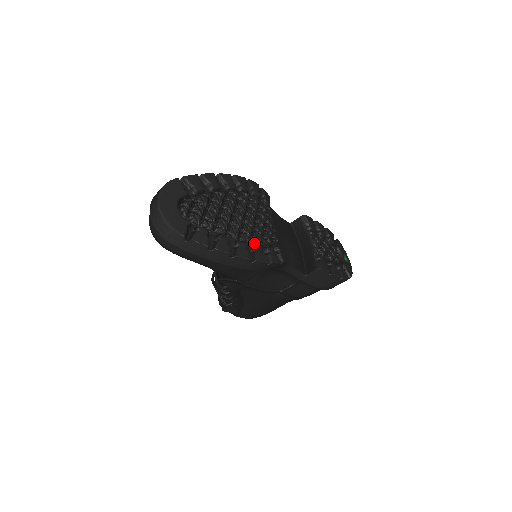
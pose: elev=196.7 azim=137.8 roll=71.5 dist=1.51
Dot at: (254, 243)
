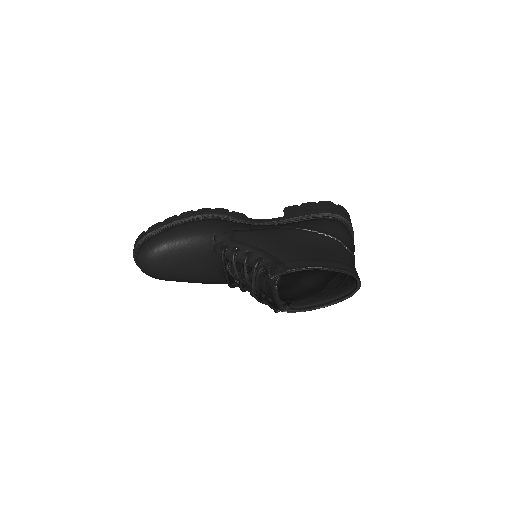
Dot at: occluded
